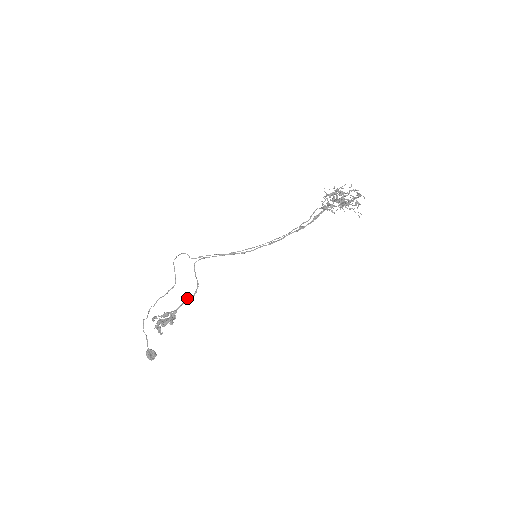
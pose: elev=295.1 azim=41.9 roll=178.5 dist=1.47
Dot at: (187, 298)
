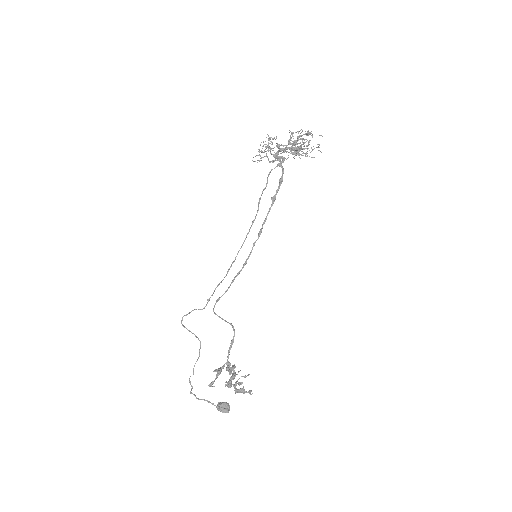
Dot at: (230, 343)
